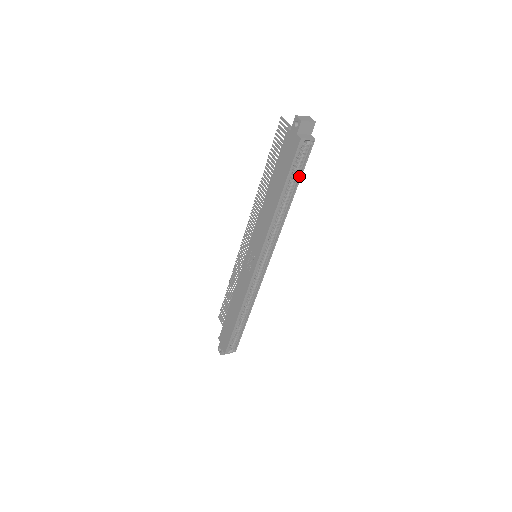
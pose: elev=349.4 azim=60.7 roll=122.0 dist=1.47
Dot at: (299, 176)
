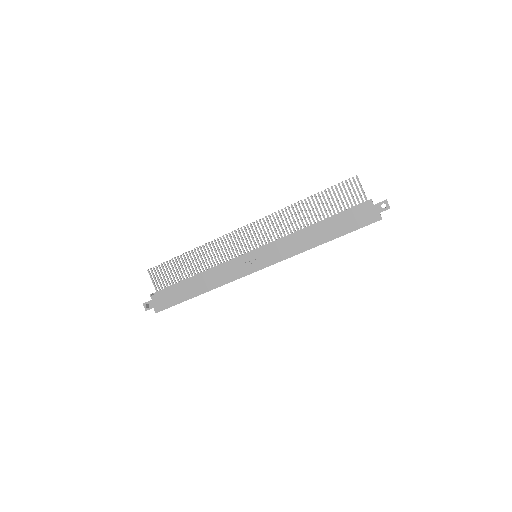
Dot at: occluded
